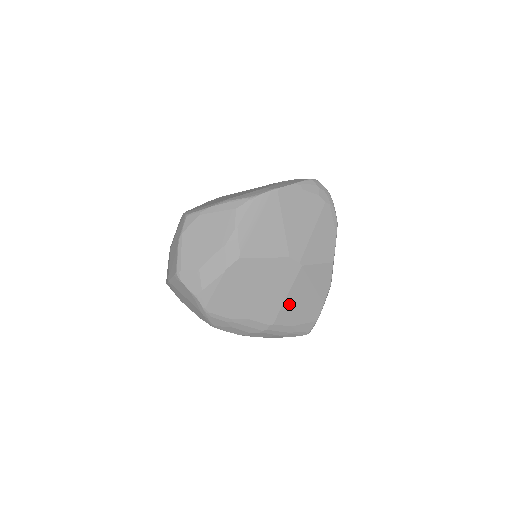
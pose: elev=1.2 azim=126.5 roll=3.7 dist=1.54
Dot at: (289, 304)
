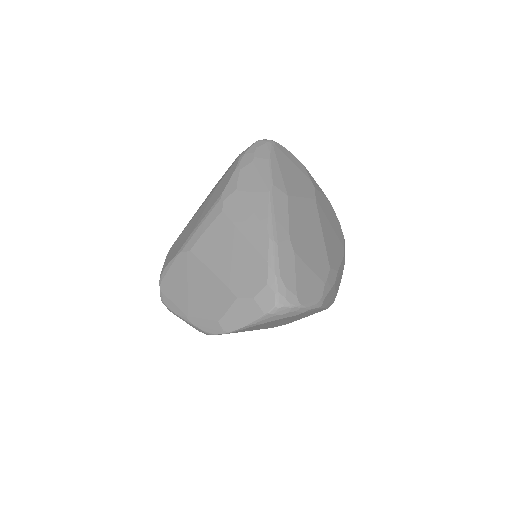
Dot at: occluded
